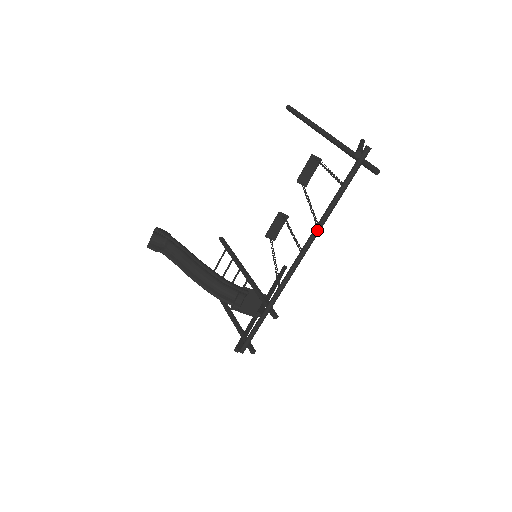
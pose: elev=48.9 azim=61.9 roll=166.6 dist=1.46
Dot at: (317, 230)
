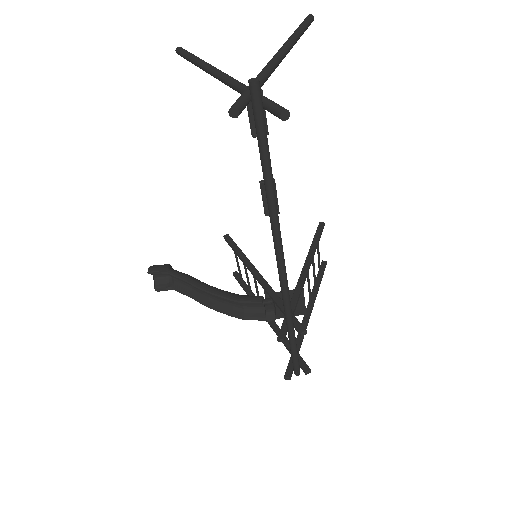
Dot at: (273, 224)
